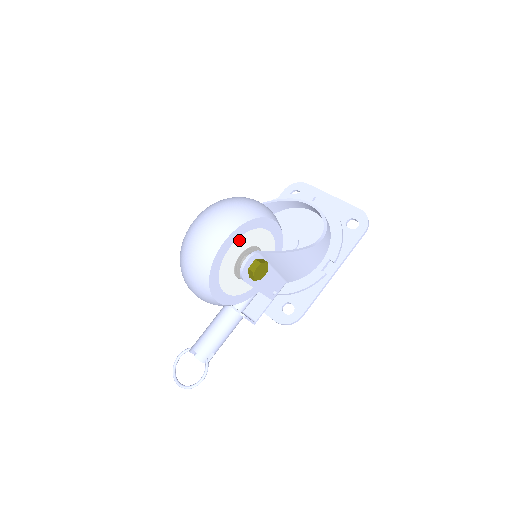
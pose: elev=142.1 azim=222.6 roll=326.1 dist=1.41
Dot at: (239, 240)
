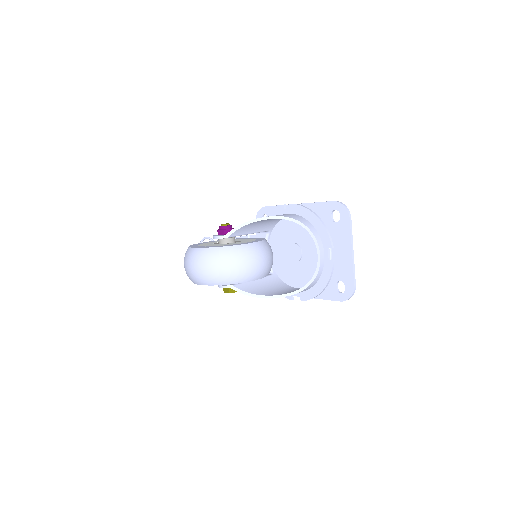
Dot at: occluded
